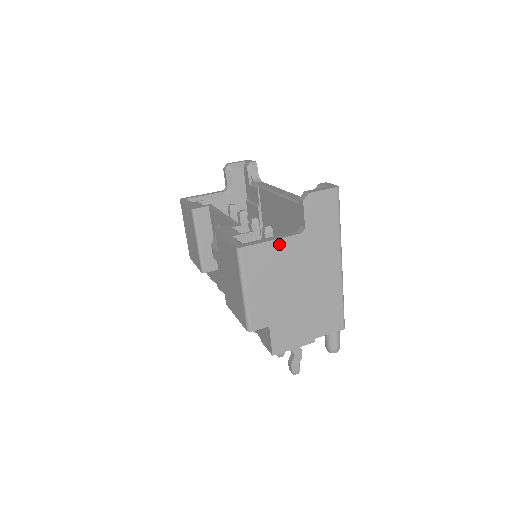
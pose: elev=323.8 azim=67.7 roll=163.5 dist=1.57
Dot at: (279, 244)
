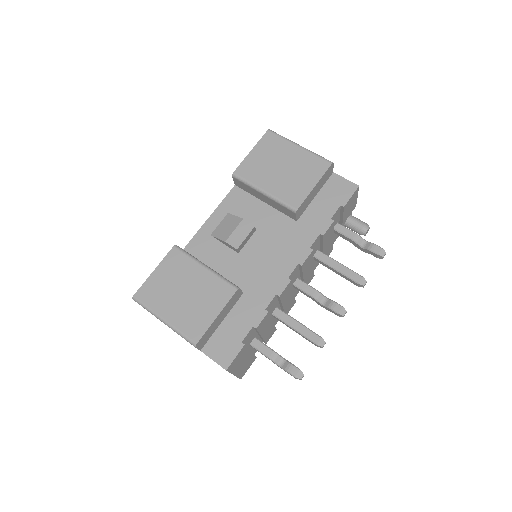
Dot at: occluded
